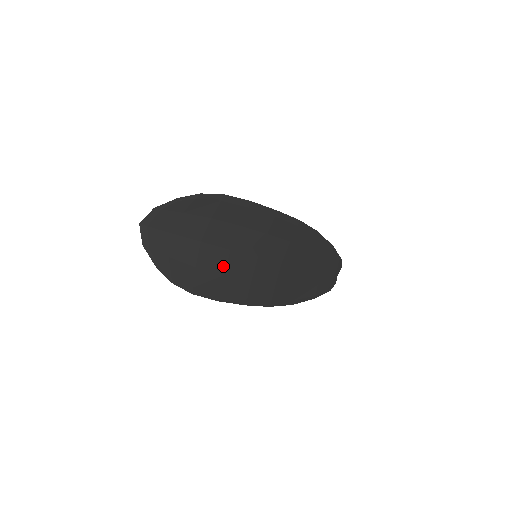
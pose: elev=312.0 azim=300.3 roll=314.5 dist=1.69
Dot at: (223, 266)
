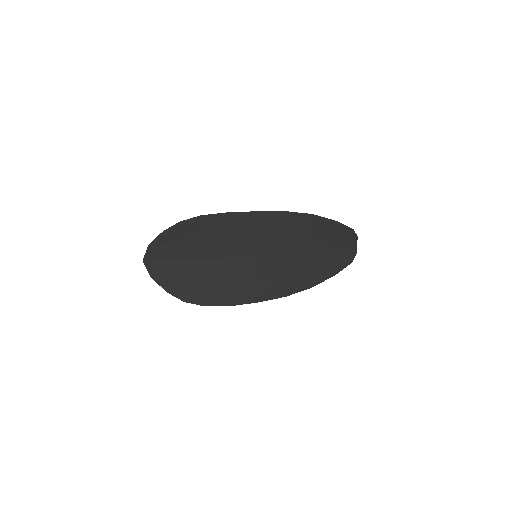
Dot at: (226, 275)
